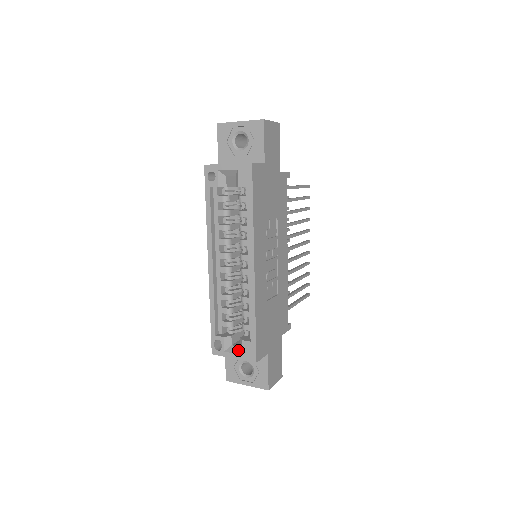
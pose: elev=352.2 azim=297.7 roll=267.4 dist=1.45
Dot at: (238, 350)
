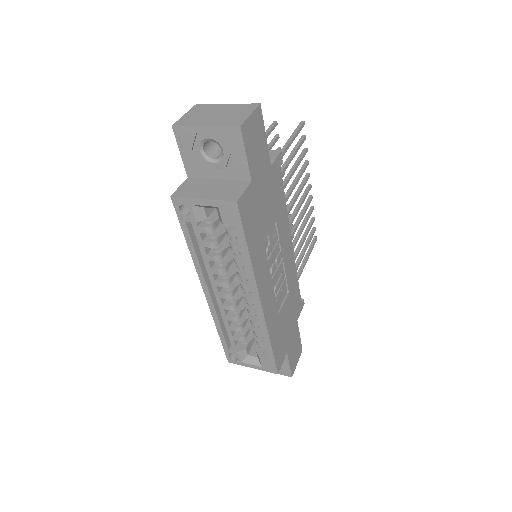
Dot at: (256, 361)
